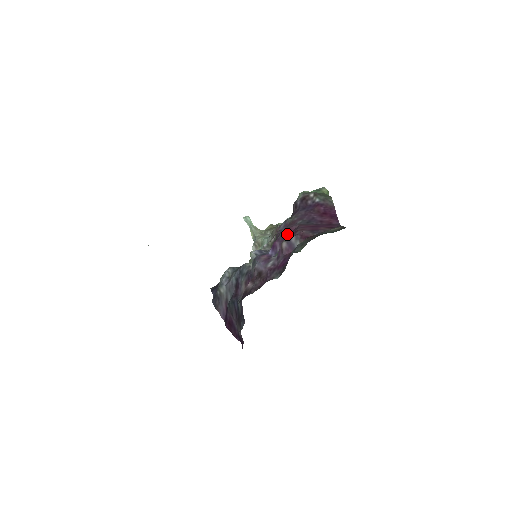
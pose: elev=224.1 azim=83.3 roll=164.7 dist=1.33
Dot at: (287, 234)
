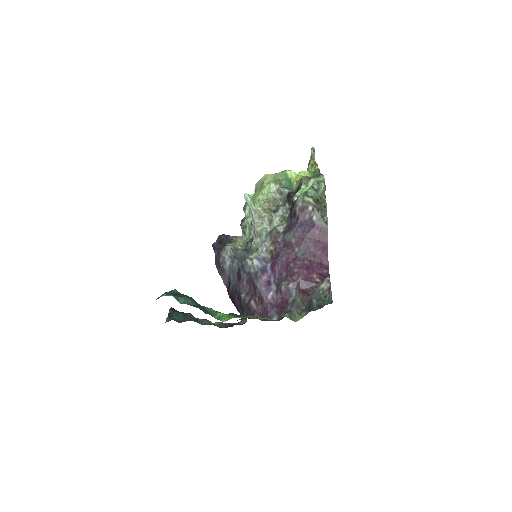
Dot at: (285, 262)
